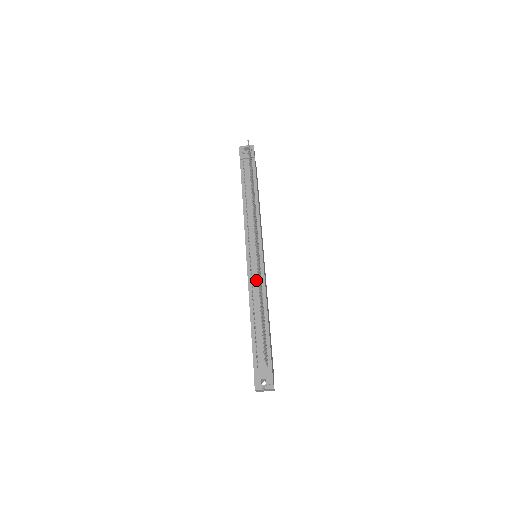
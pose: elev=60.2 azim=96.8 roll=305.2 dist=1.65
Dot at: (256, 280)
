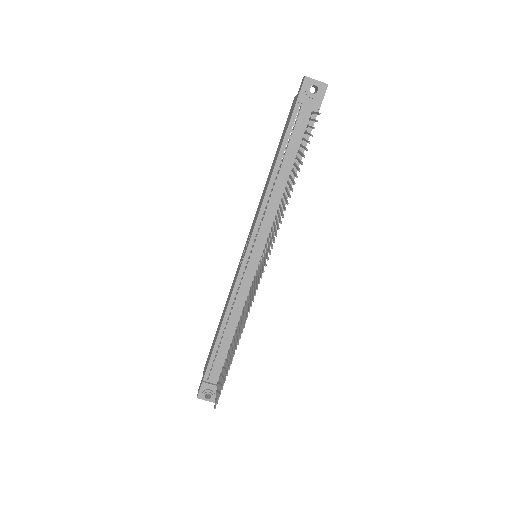
Dot at: (243, 293)
